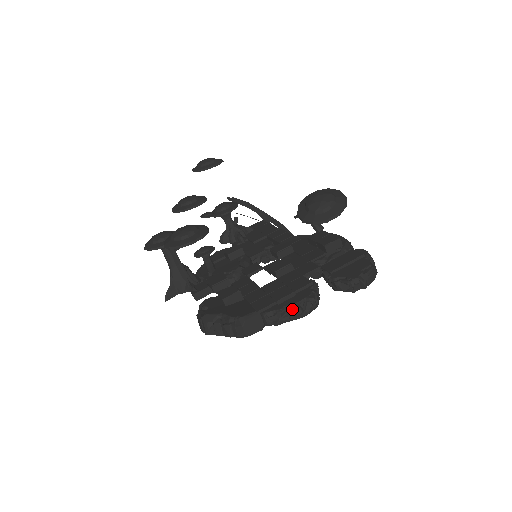
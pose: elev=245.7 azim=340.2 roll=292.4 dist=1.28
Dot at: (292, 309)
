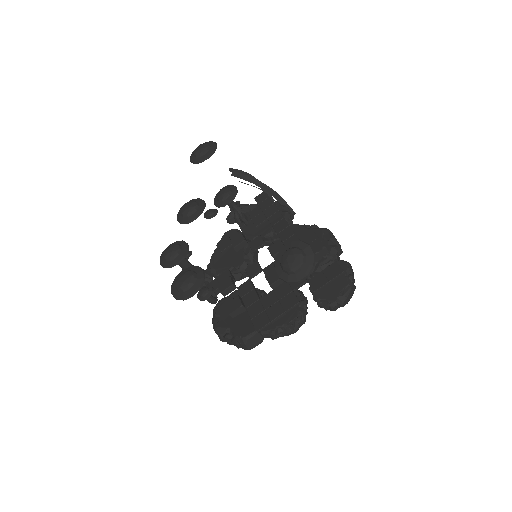
Dot at: (283, 328)
